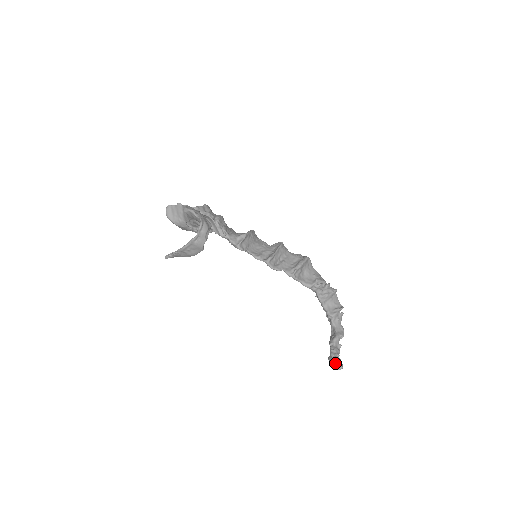
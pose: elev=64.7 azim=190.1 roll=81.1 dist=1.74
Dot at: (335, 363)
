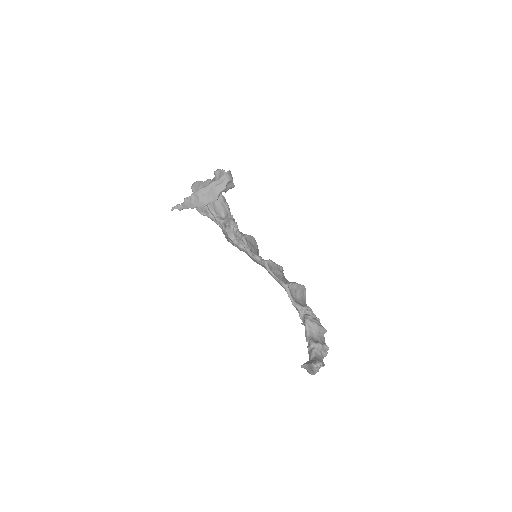
Dot at: (311, 362)
